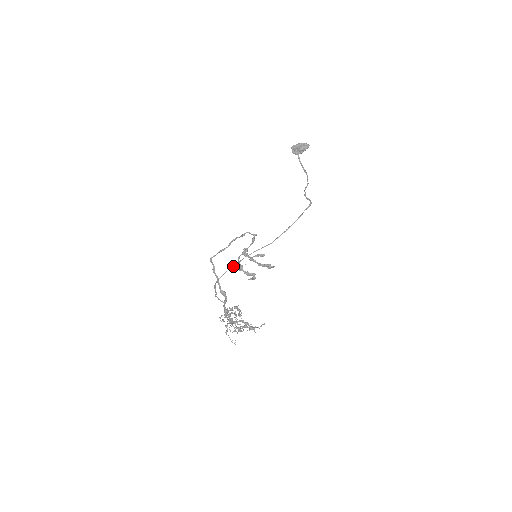
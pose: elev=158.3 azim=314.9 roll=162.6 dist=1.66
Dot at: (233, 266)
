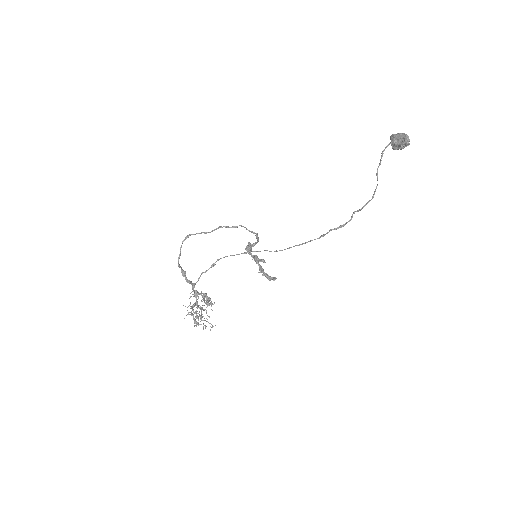
Dot at: occluded
